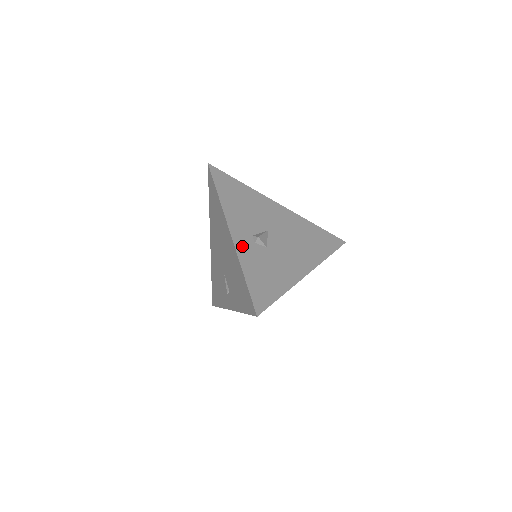
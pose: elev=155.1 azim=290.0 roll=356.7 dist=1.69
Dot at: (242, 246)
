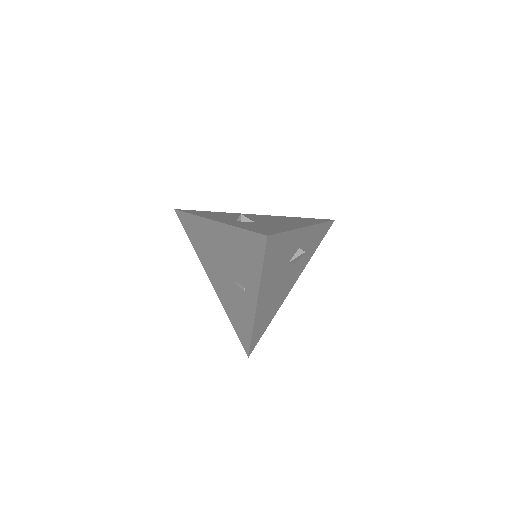
Dot at: (229, 222)
